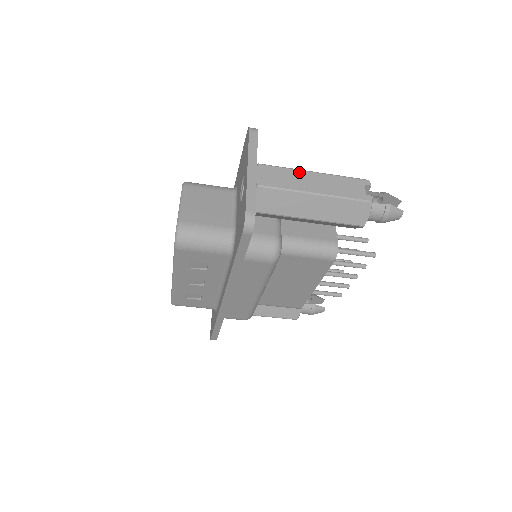
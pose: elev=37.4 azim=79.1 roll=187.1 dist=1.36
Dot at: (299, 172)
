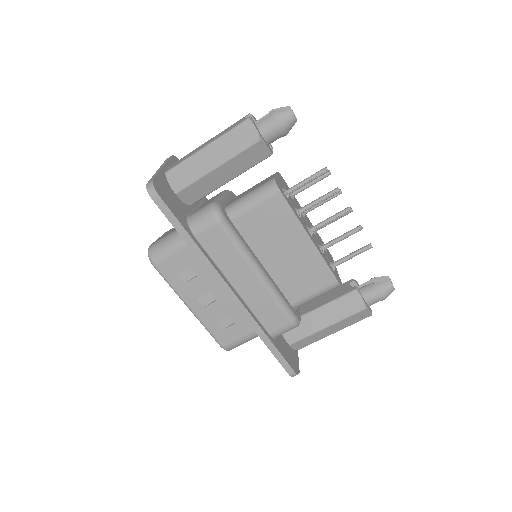
Dot at: (197, 148)
